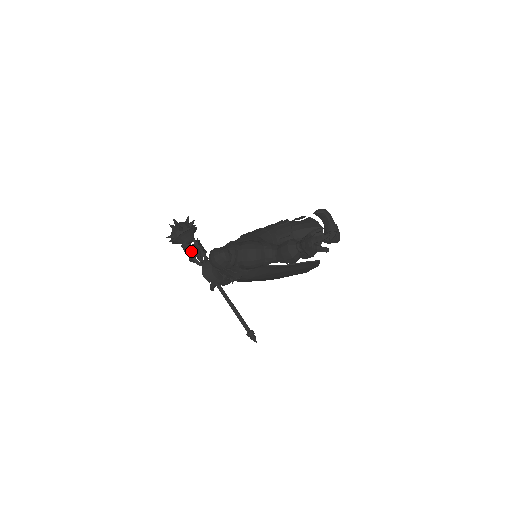
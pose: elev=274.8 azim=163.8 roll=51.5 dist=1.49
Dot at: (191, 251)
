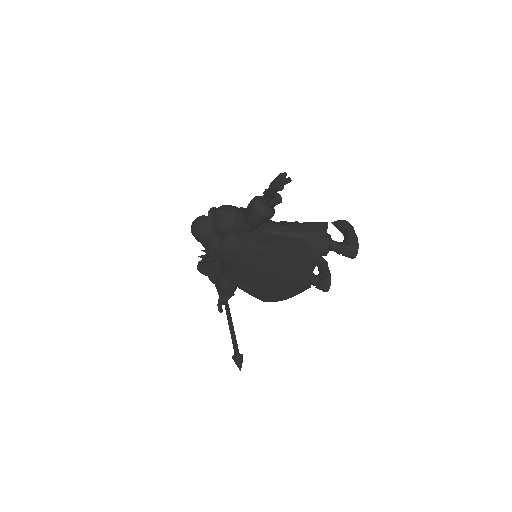
Dot at: occluded
